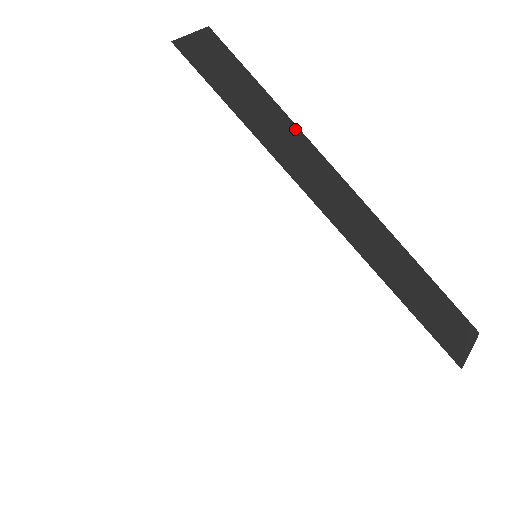
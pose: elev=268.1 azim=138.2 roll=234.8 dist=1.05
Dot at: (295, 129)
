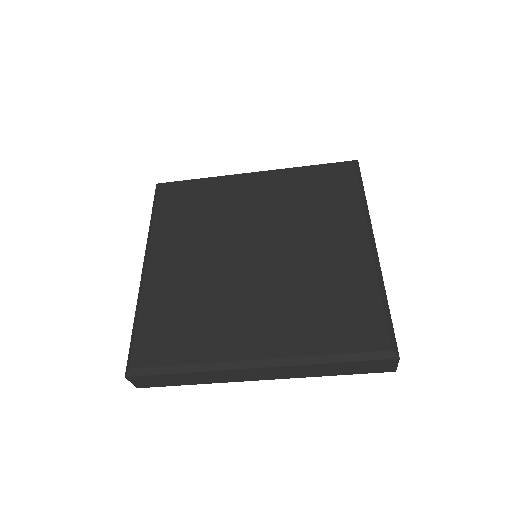
Dot at: (210, 372)
